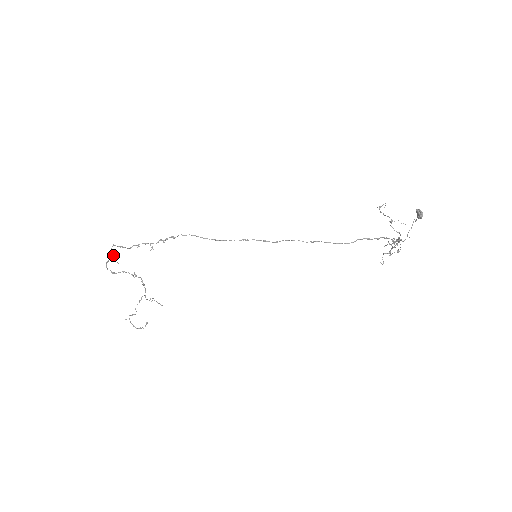
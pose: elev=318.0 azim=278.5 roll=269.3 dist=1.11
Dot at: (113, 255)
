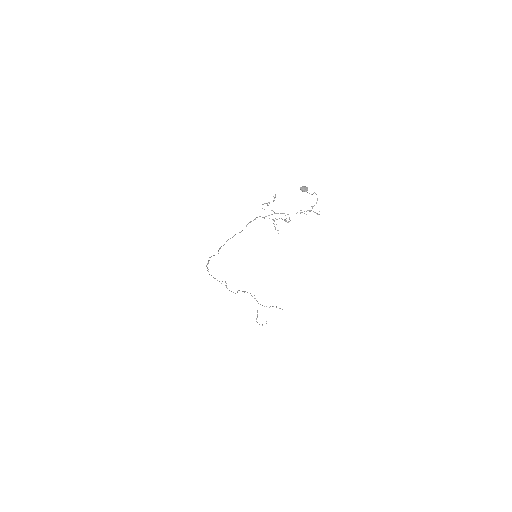
Dot at: occluded
